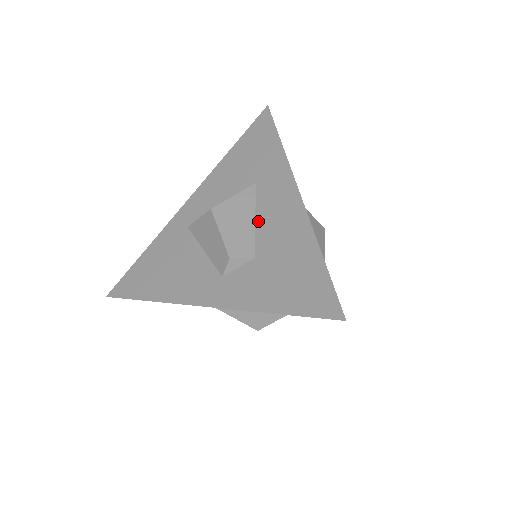
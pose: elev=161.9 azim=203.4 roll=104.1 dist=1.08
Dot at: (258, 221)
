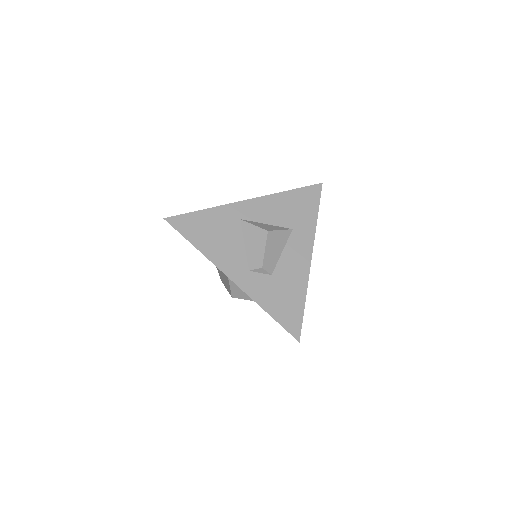
Dot at: (283, 255)
